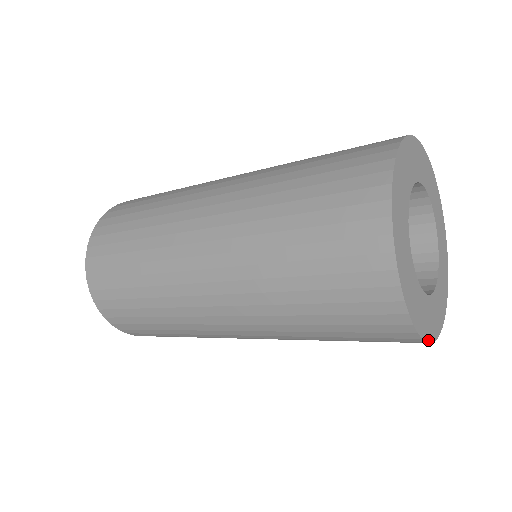
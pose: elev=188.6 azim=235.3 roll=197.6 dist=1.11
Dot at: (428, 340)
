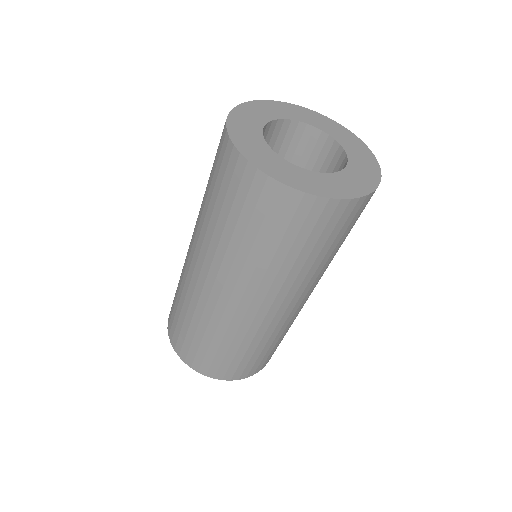
Dot at: (245, 156)
